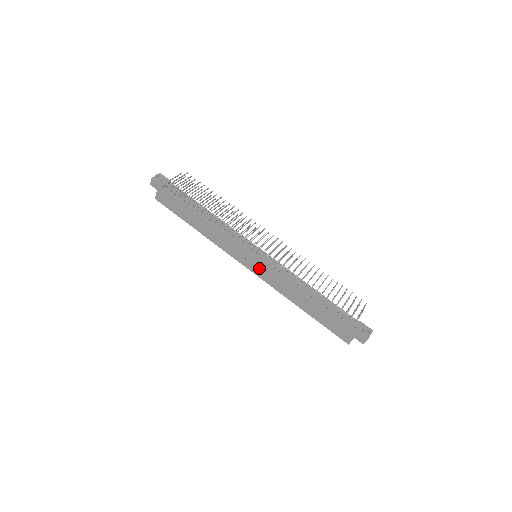
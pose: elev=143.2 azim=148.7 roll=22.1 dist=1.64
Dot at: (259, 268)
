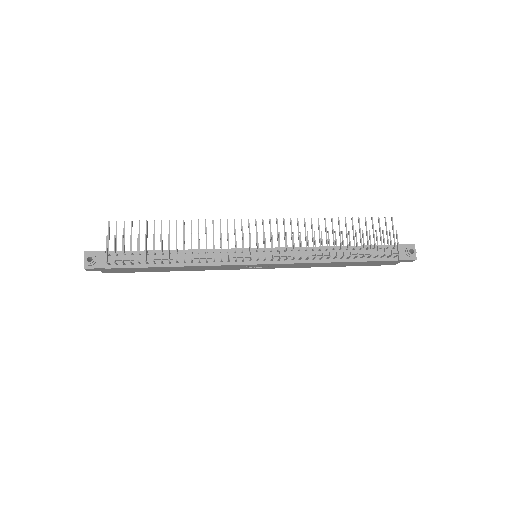
Dot at: (269, 266)
